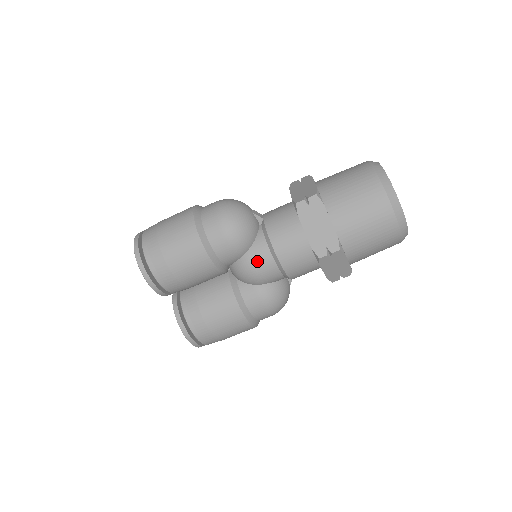
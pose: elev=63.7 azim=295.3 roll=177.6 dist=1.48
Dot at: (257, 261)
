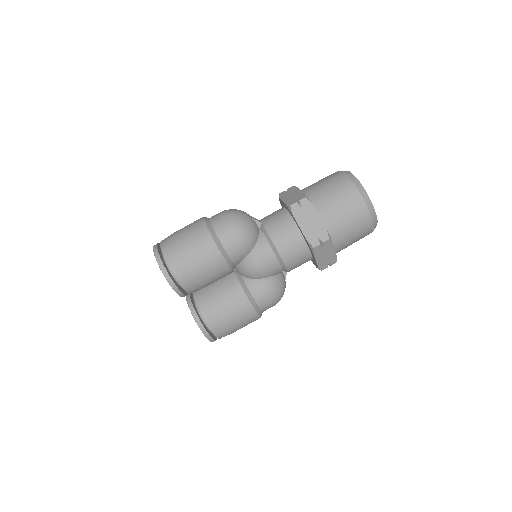
Dot at: (261, 257)
